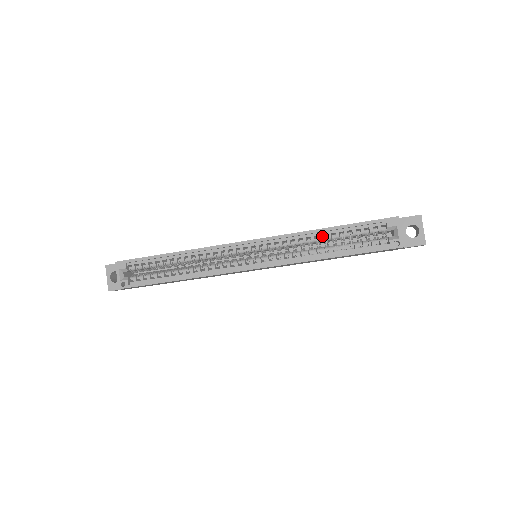
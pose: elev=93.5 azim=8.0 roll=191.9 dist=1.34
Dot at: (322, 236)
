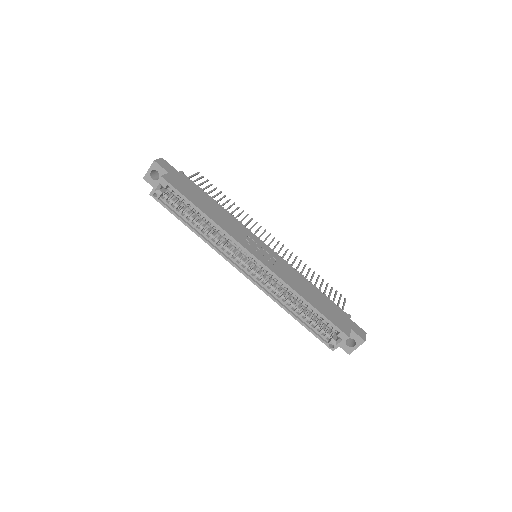
Dot at: (300, 300)
